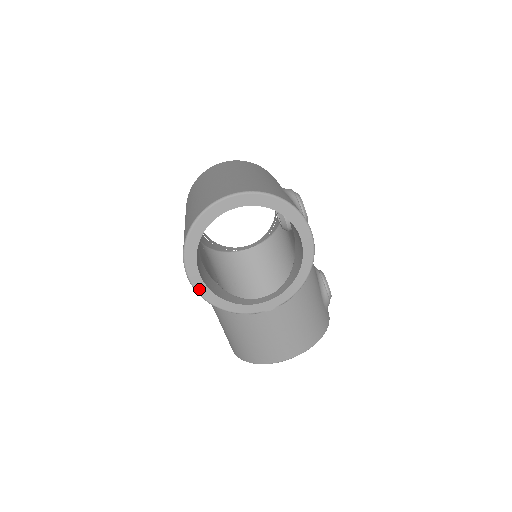
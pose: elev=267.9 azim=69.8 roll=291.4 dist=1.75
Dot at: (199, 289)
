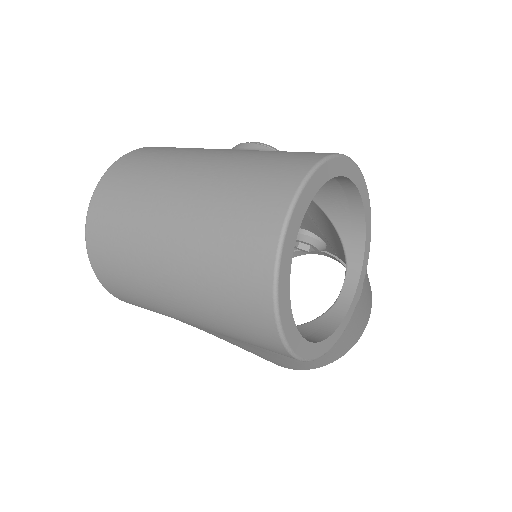
Dot at: (310, 355)
